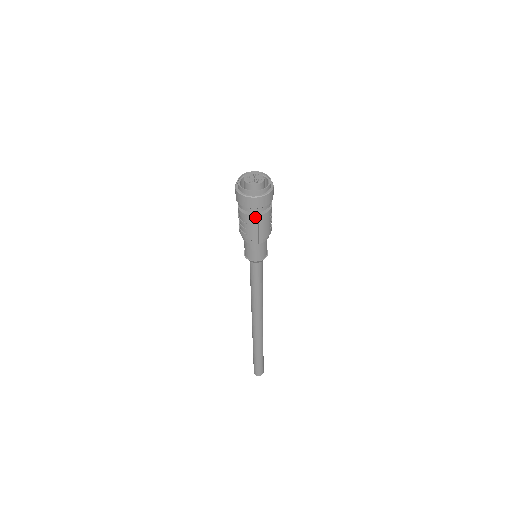
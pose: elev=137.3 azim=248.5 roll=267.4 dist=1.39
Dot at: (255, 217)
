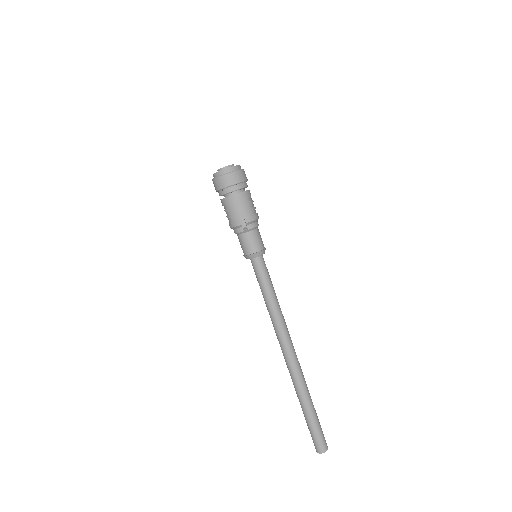
Dot at: (230, 198)
